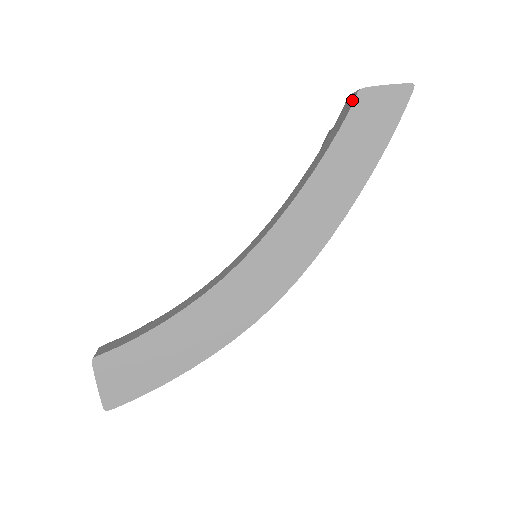
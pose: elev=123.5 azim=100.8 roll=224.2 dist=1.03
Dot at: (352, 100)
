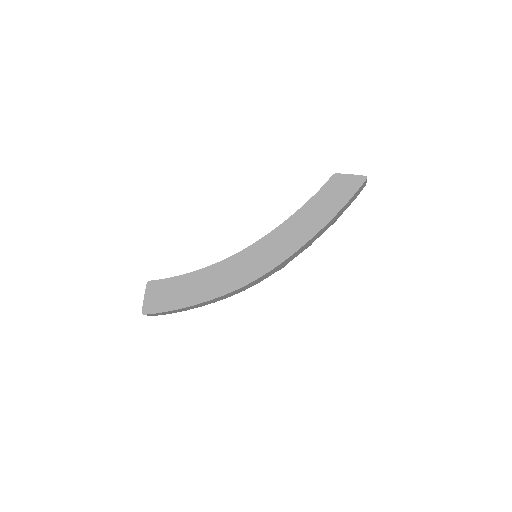
Dot at: (329, 179)
